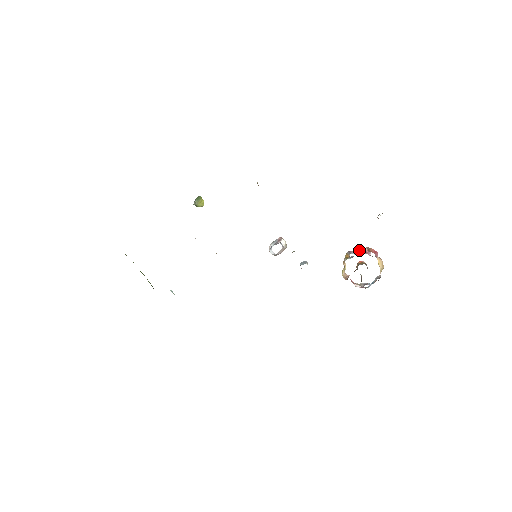
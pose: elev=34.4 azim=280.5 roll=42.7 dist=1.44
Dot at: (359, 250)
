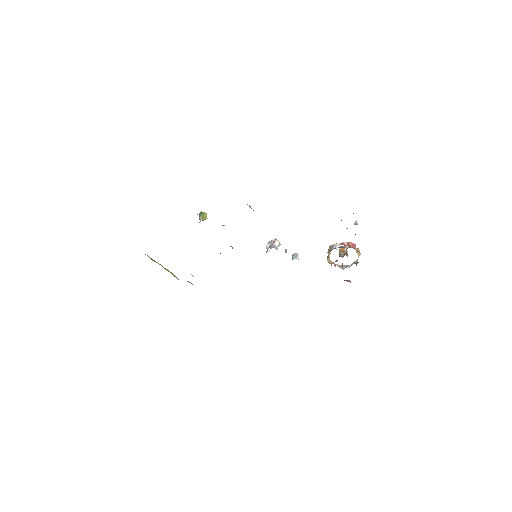
Dot at: (340, 244)
